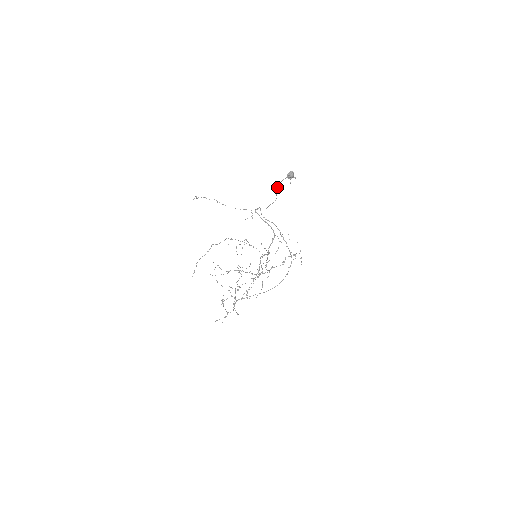
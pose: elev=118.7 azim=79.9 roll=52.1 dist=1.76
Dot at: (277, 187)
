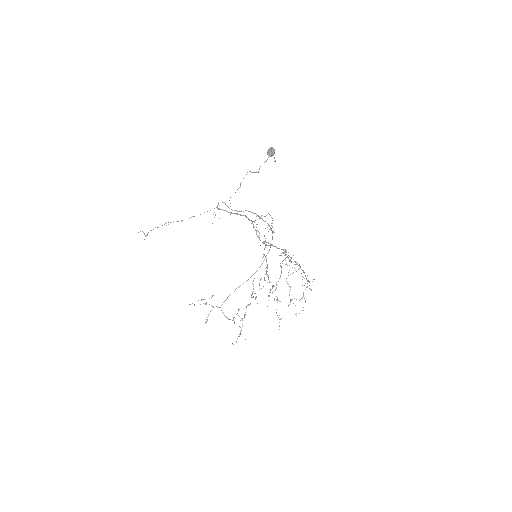
Dot at: (258, 172)
